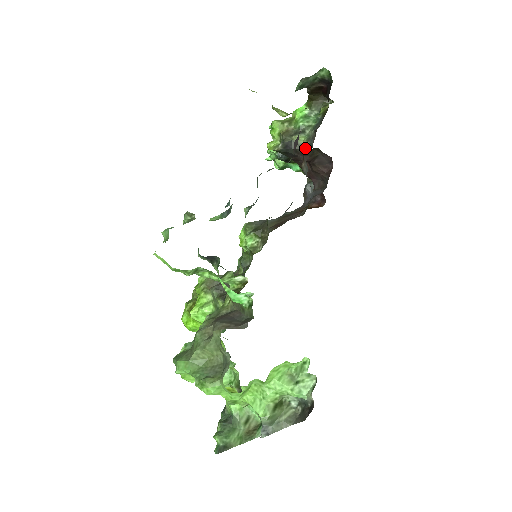
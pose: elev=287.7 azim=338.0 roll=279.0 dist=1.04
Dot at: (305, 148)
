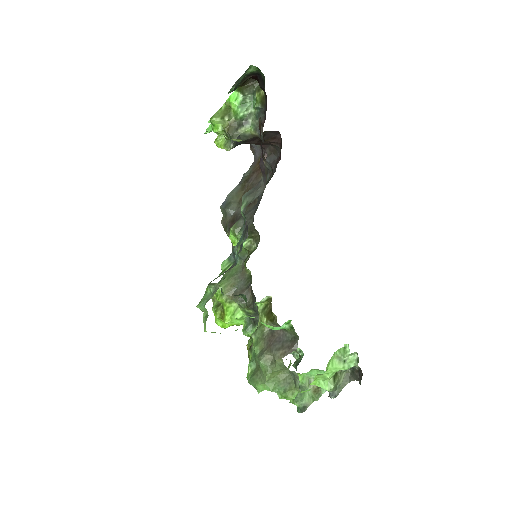
Dot at: (254, 137)
